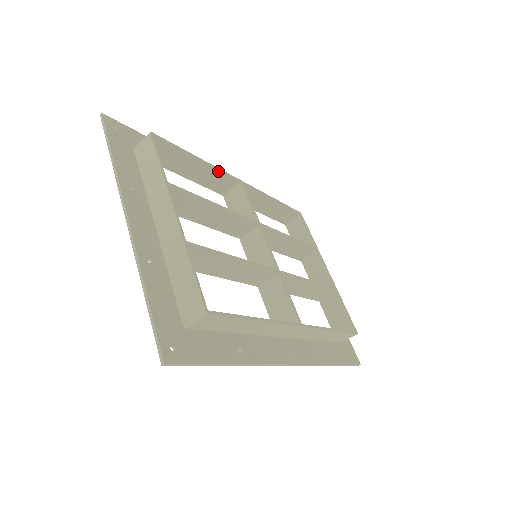
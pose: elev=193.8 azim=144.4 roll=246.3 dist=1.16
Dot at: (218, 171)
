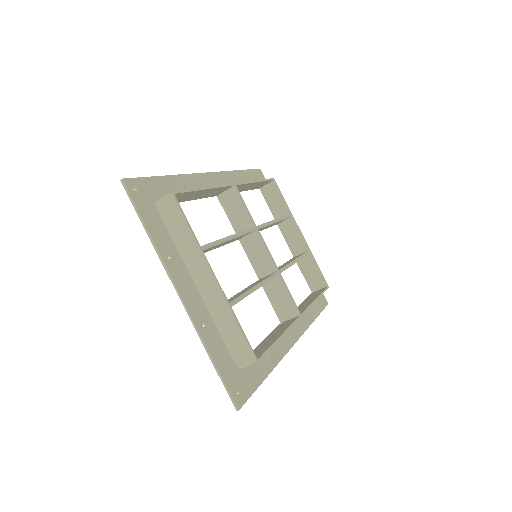
Dot at: (218, 188)
